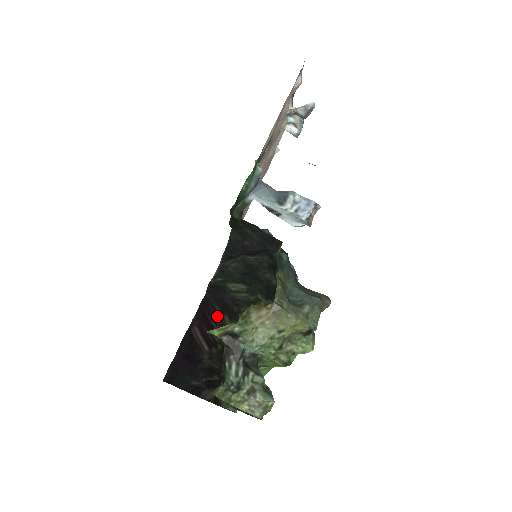
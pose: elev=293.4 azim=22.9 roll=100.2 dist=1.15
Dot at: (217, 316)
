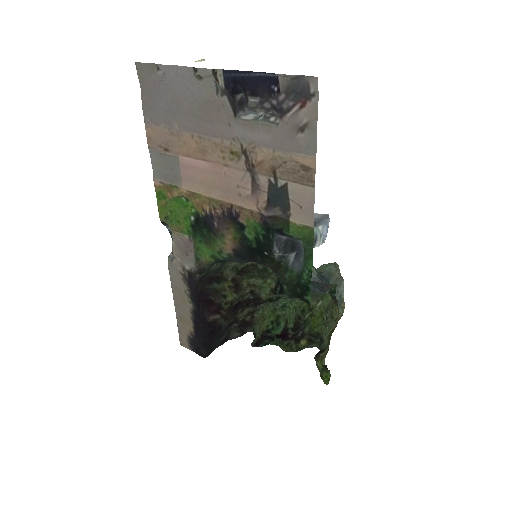
Dot at: (209, 290)
